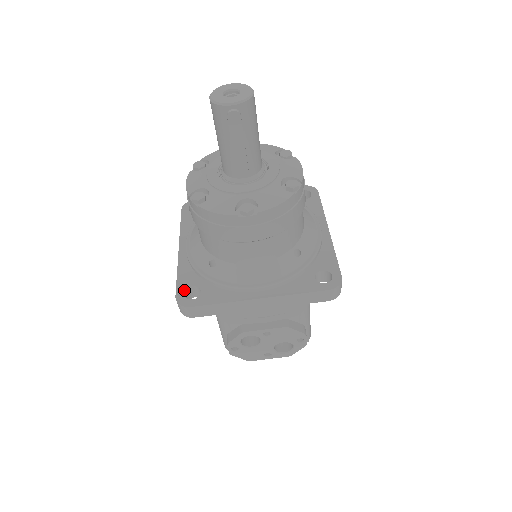
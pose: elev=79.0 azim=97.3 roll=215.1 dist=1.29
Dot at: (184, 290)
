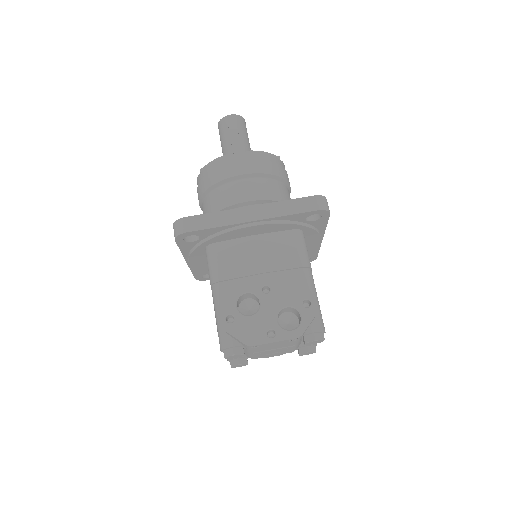
Dot at: occluded
